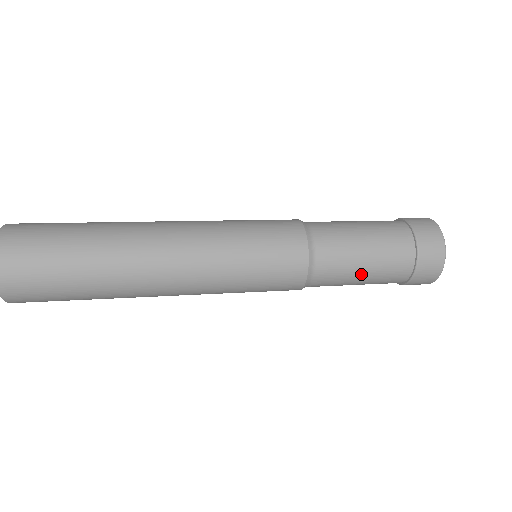
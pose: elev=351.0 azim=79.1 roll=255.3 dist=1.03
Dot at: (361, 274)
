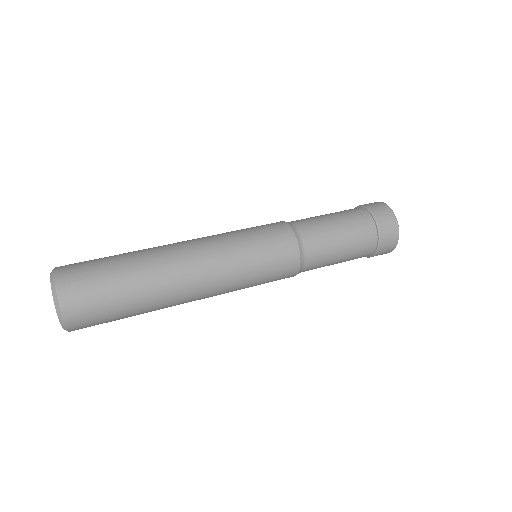
Dot at: (339, 241)
